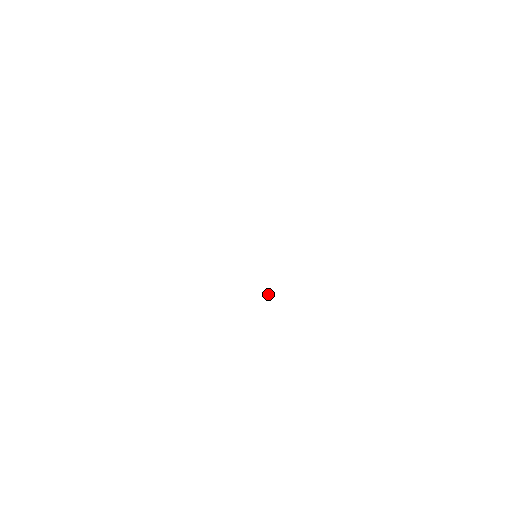
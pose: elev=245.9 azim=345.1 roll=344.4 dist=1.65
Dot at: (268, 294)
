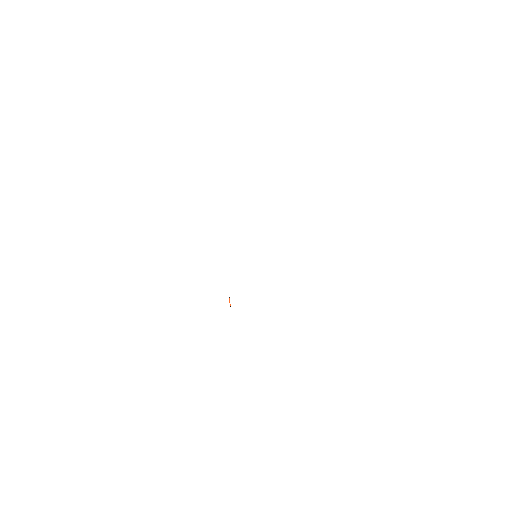
Dot at: occluded
